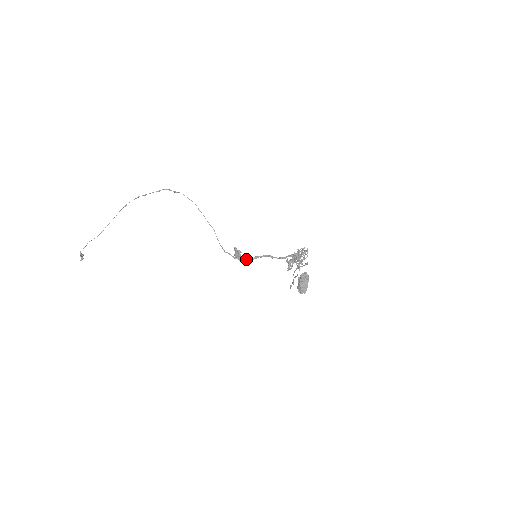
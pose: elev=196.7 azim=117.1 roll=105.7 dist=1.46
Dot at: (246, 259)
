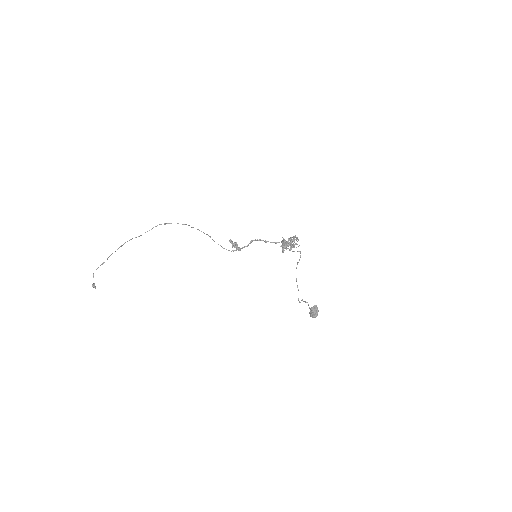
Dot at: occluded
